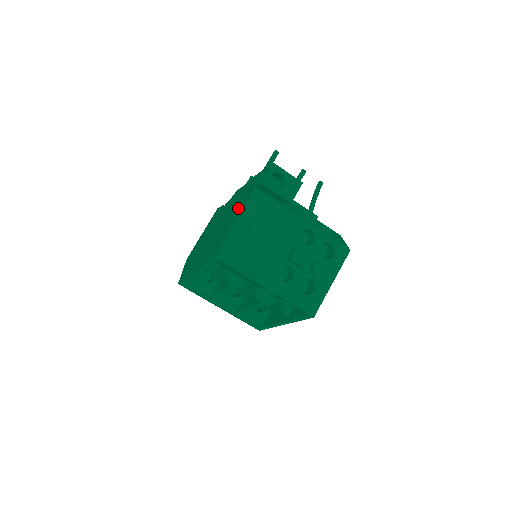
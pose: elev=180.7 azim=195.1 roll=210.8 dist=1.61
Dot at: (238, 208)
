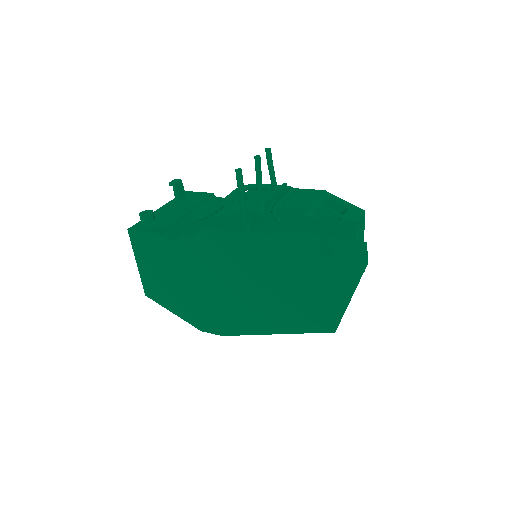
Dot at: (302, 277)
